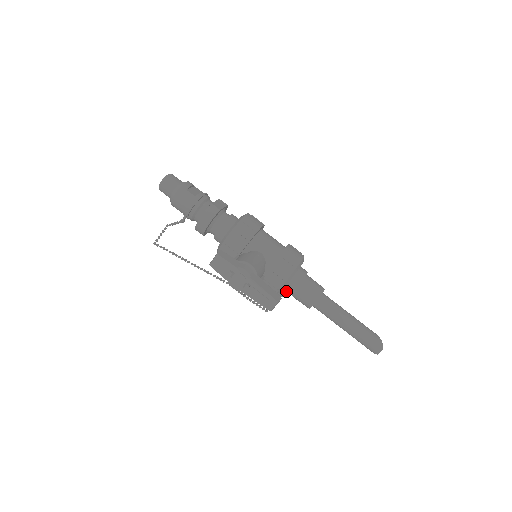
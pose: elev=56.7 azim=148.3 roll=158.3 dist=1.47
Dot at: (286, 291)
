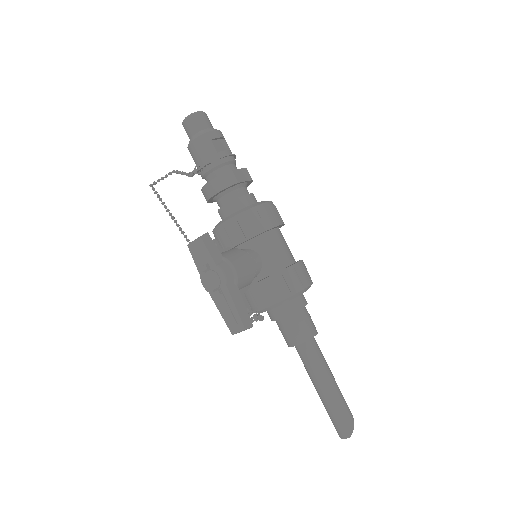
Dot at: (270, 314)
